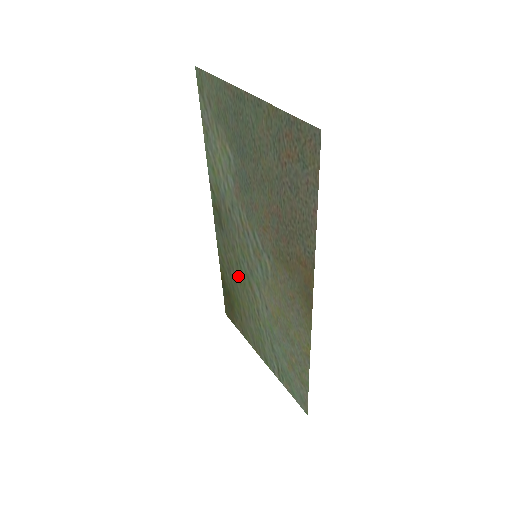
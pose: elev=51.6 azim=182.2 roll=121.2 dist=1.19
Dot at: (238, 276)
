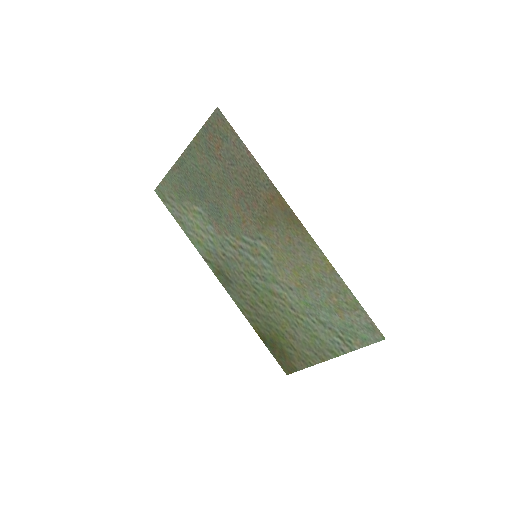
Dot at: (263, 304)
